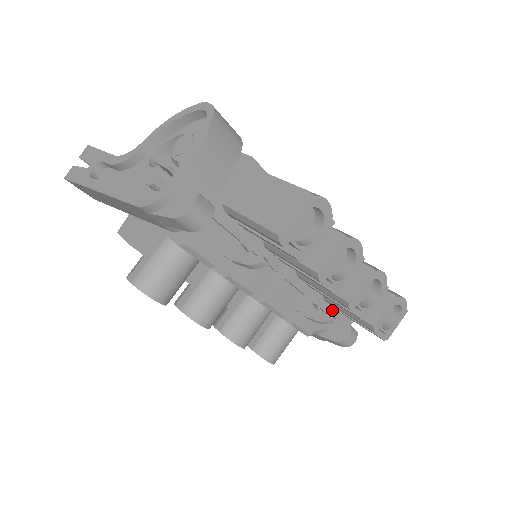
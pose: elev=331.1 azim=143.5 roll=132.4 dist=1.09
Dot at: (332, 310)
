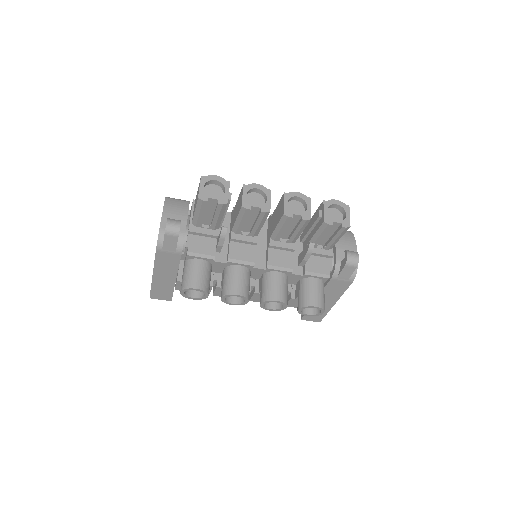
Dot at: (327, 252)
